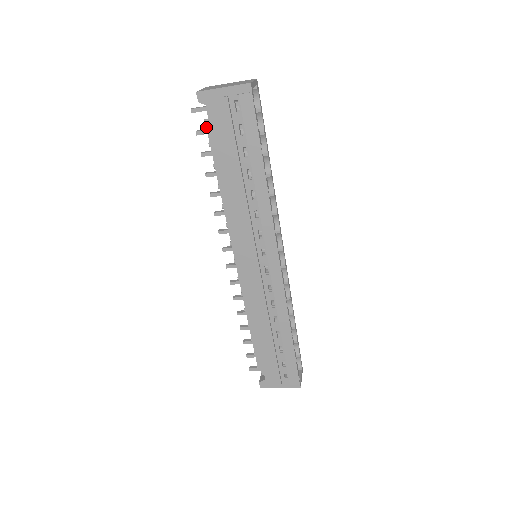
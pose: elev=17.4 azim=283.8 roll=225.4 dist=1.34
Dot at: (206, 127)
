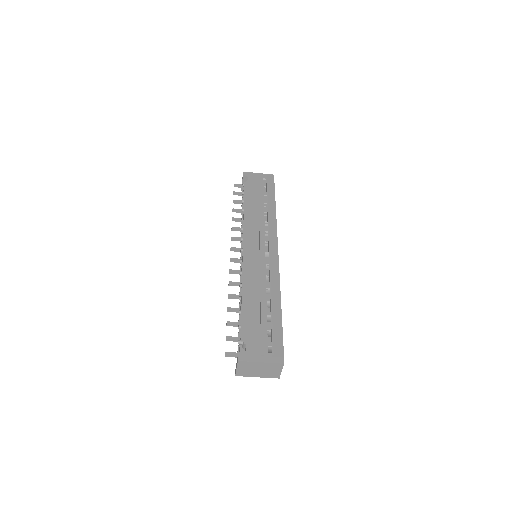
Dot at: (244, 183)
